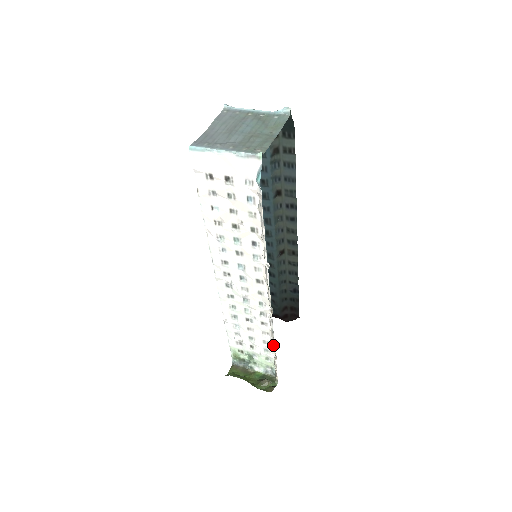
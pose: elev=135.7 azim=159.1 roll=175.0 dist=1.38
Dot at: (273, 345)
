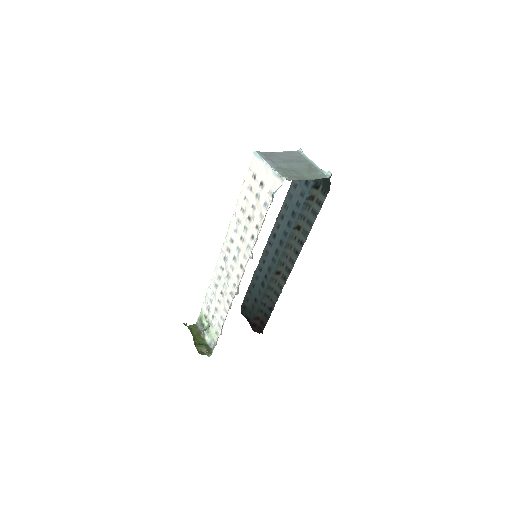
Dot at: occluded
